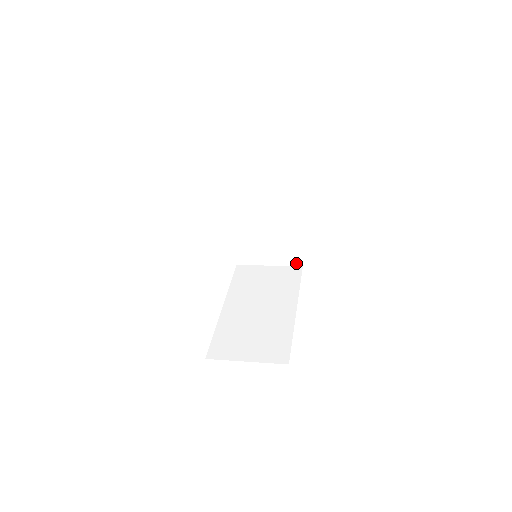
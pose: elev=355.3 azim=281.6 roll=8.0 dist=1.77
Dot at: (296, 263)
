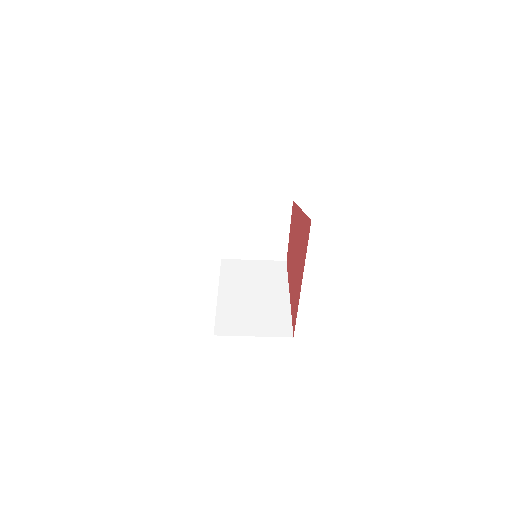
Dot at: (285, 334)
